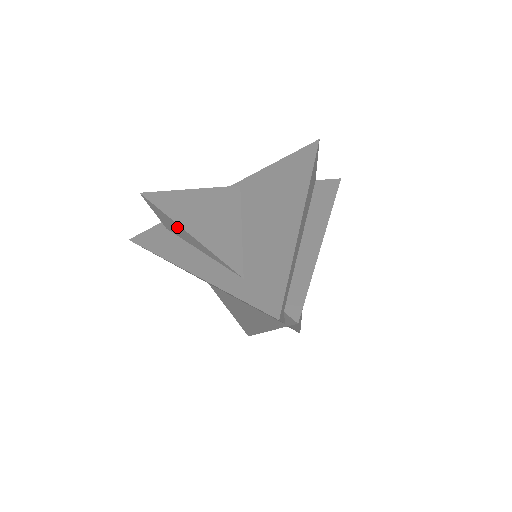
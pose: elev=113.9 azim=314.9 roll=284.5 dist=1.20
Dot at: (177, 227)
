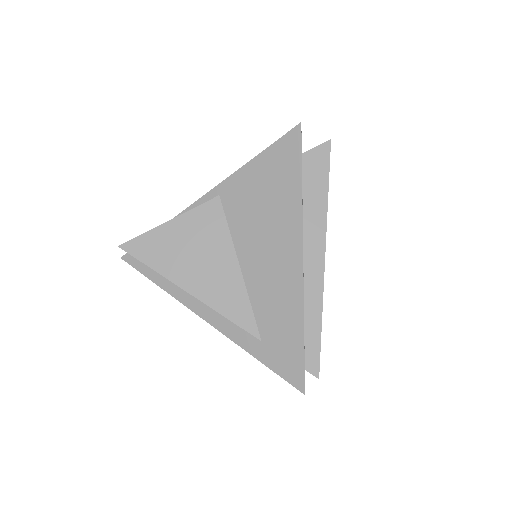
Dot at: occluded
